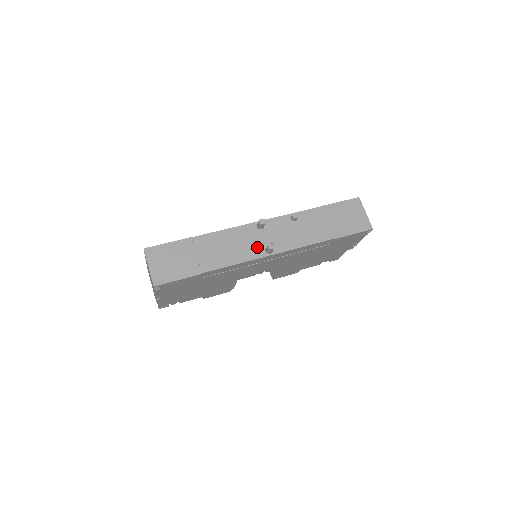
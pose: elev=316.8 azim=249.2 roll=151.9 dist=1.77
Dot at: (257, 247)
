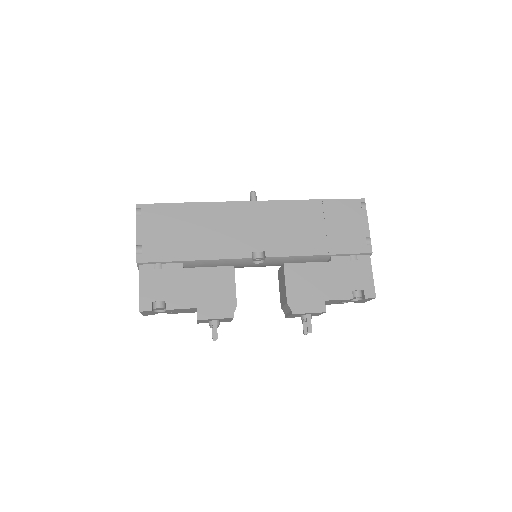
Dot at: occluded
